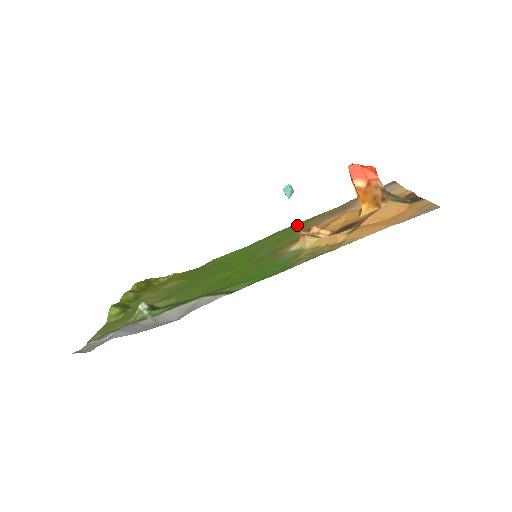
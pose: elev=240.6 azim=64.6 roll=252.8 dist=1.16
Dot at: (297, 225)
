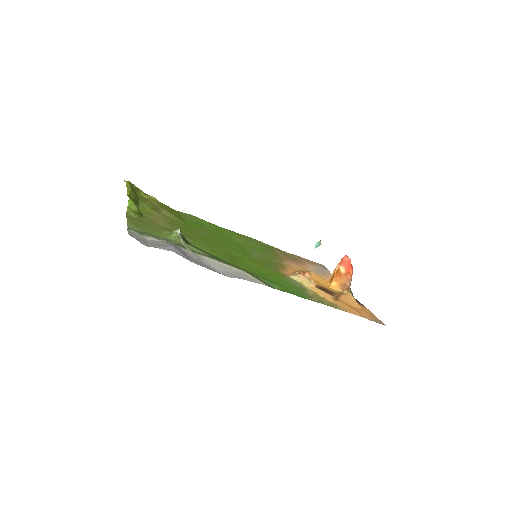
Dot at: (264, 244)
